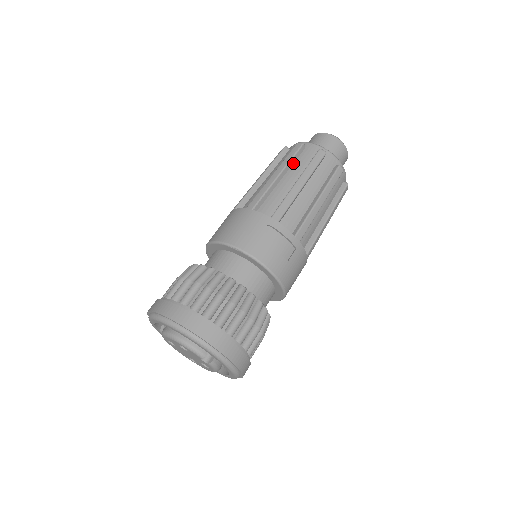
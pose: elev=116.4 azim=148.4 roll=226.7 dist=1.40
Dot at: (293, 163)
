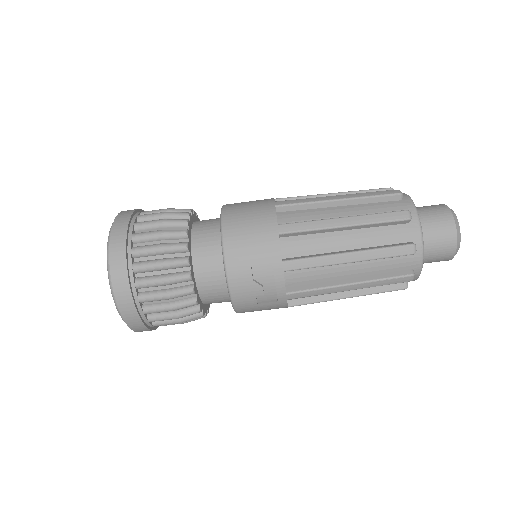
Dot at: (375, 226)
